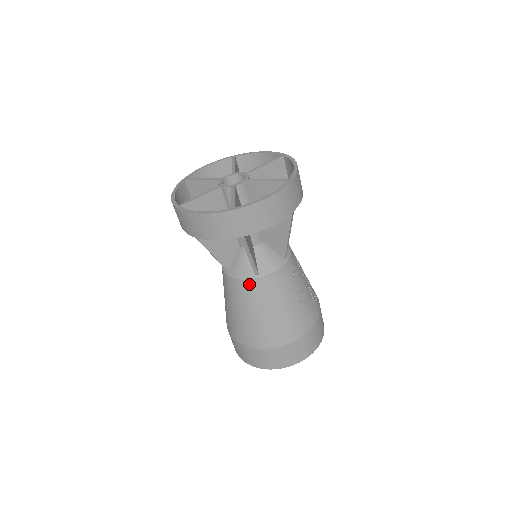
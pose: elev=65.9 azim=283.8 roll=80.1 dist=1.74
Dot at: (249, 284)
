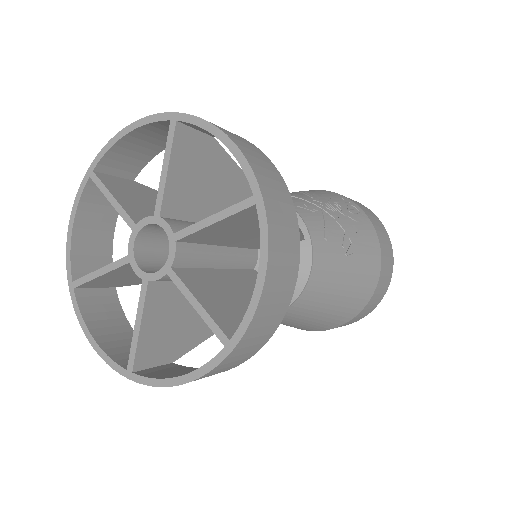
Dot at: (290, 309)
